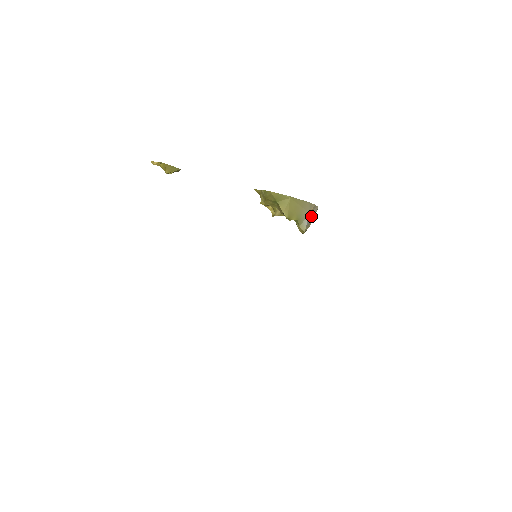
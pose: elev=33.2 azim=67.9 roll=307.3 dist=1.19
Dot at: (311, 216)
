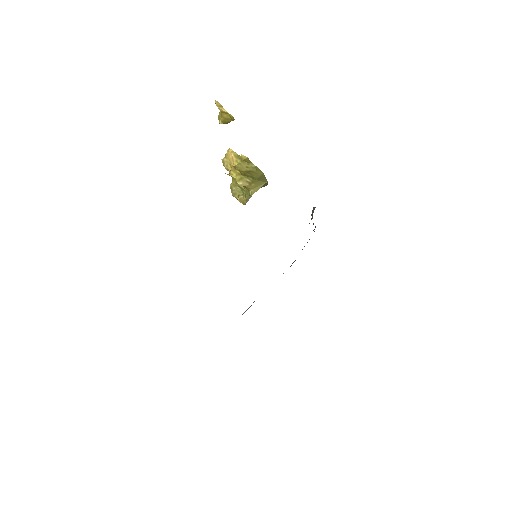
Dot at: occluded
